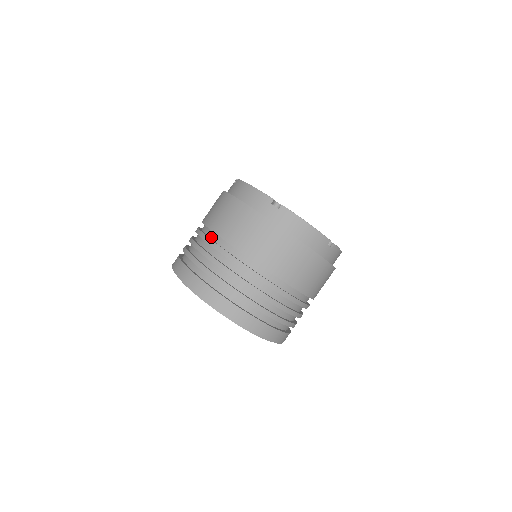
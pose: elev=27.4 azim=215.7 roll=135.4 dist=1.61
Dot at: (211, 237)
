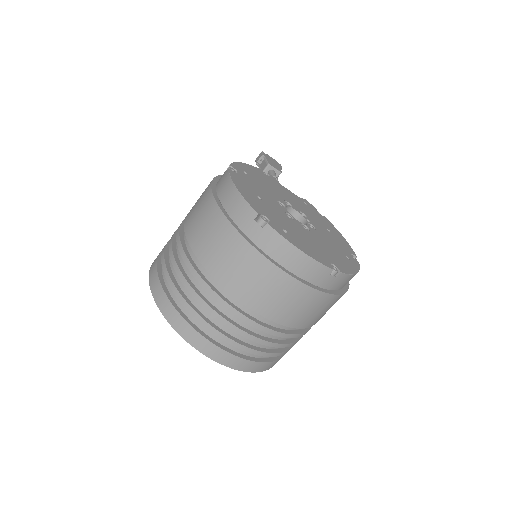
Dot at: (187, 245)
